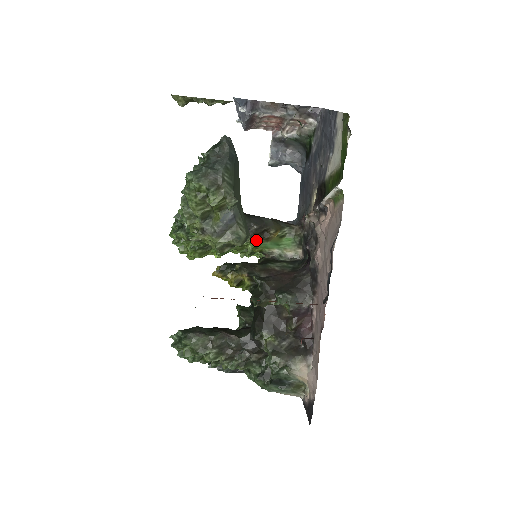
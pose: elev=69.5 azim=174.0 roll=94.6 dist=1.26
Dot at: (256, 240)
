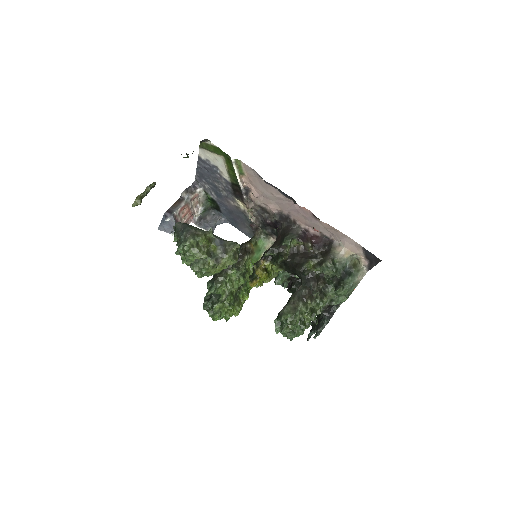
Dot at: (248, 258)
